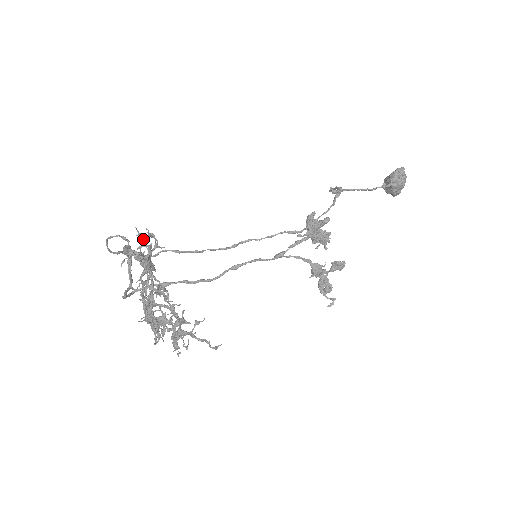
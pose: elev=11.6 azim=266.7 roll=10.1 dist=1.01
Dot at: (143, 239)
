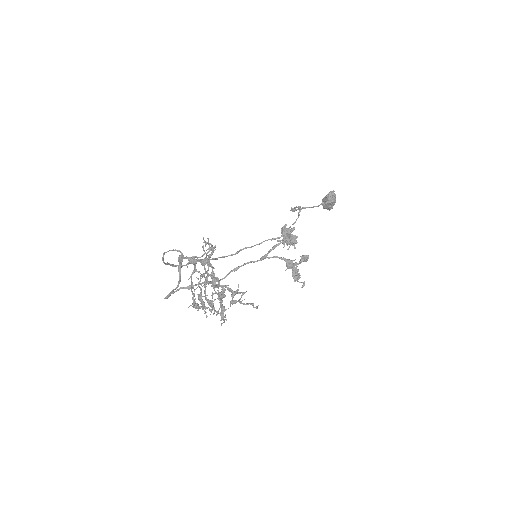
Dot at: occluded
